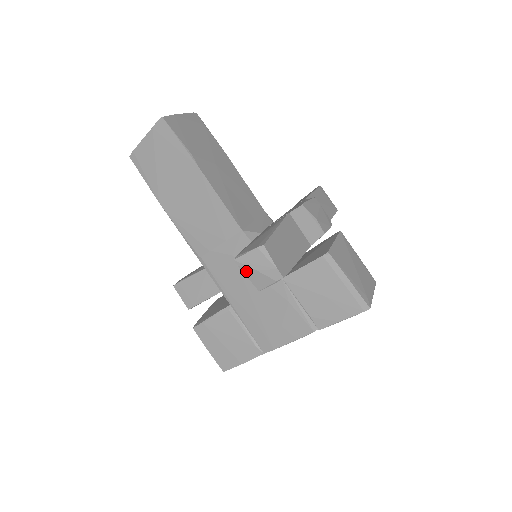
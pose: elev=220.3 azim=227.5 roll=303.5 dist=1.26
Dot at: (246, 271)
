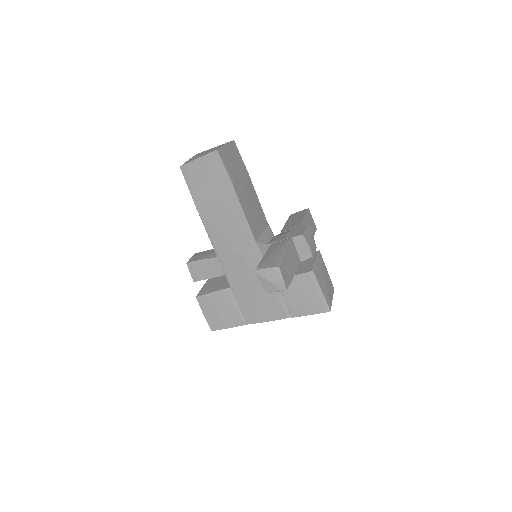
Dot at: (262, 279)
